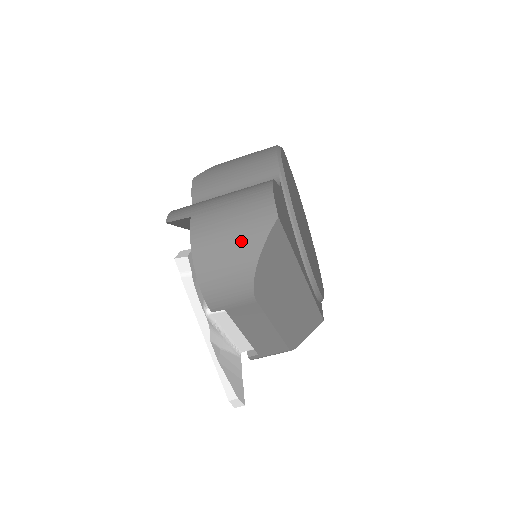
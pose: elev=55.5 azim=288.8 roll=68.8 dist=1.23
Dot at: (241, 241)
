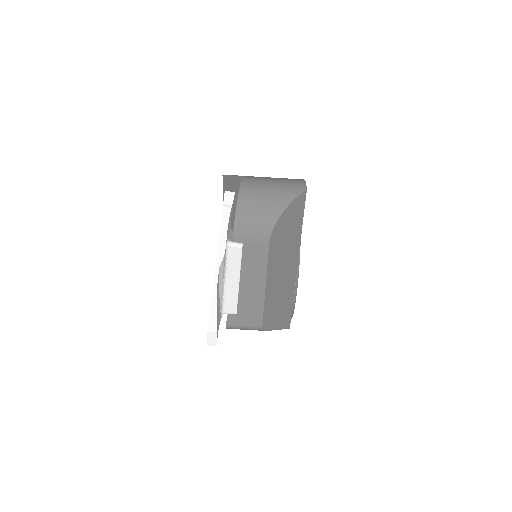
Dot at: (277, 194)
